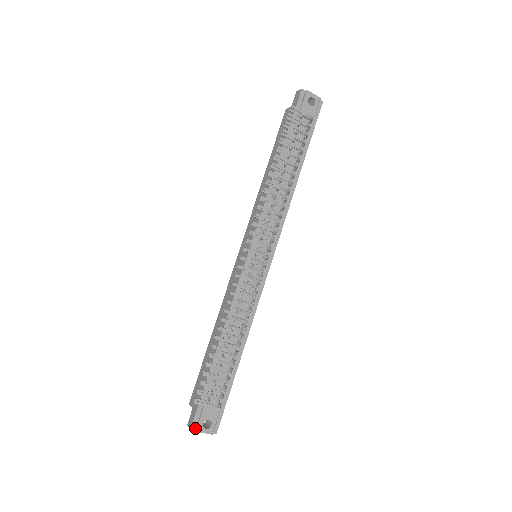
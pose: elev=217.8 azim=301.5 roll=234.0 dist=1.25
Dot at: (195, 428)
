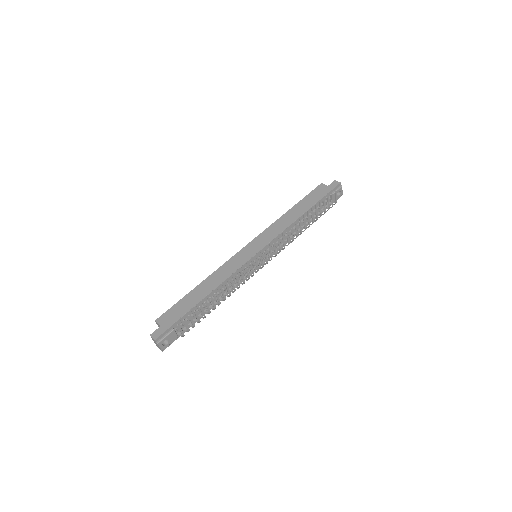
Dot at: (157, 341)
